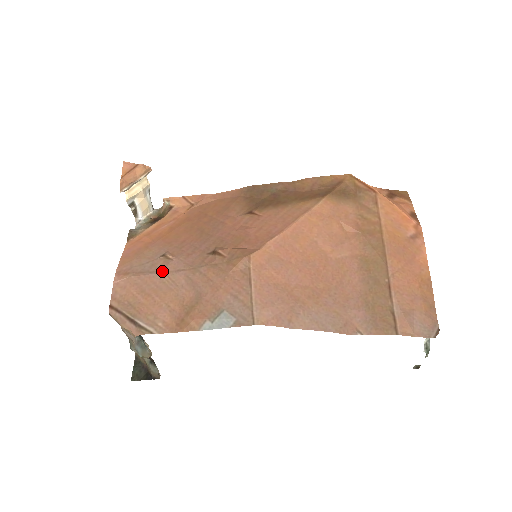
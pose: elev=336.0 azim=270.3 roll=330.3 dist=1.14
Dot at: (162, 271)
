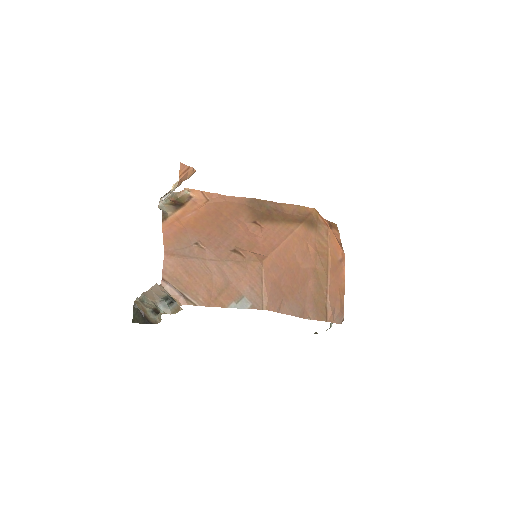
Dot at: (199, 258)
